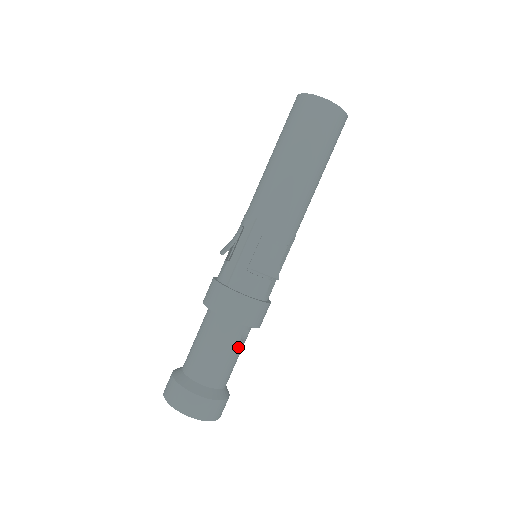
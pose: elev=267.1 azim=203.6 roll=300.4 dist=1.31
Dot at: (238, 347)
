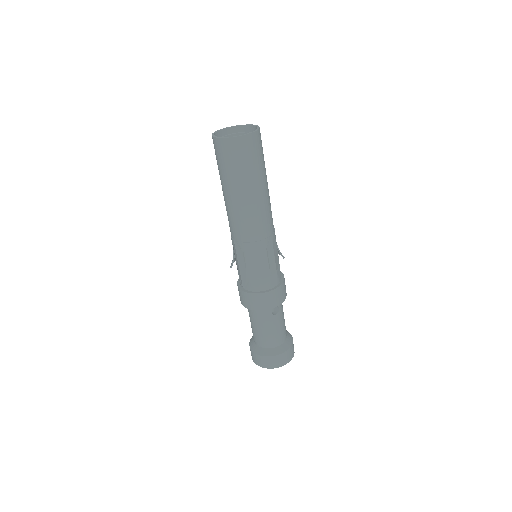
Dot at: (275, 319)
